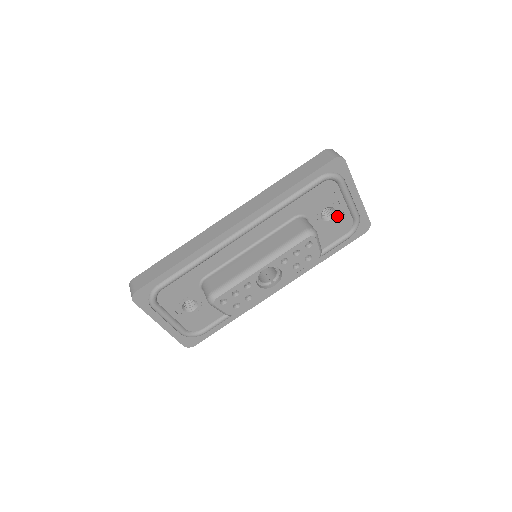
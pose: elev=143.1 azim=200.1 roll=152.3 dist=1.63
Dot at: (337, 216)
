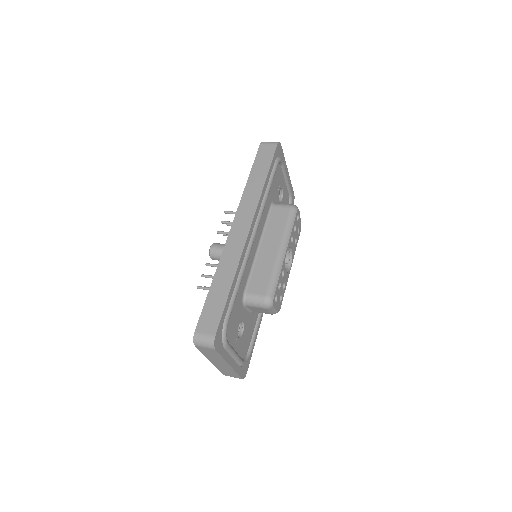
Dot at: (283, 195)
